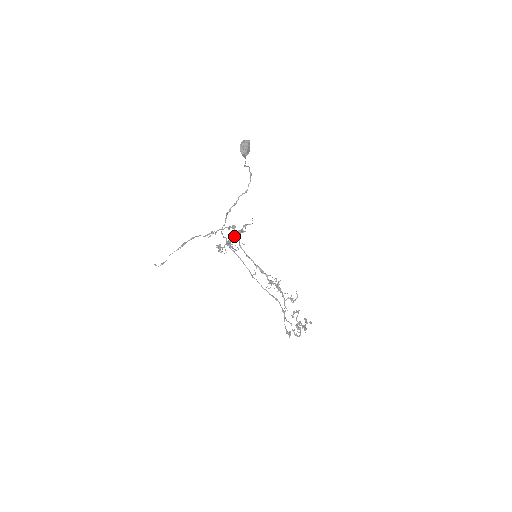
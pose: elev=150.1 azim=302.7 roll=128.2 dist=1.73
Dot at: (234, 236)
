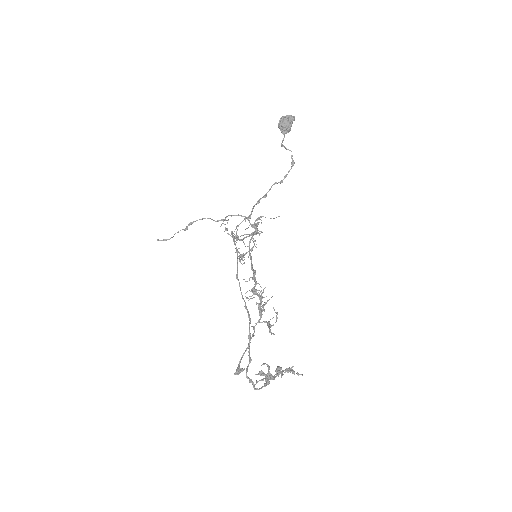
Dot at: occluded
